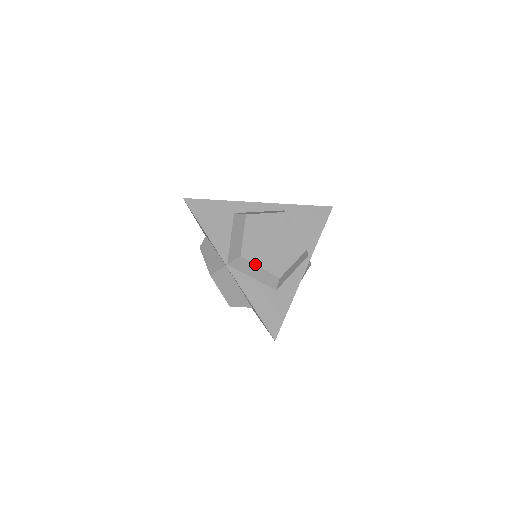
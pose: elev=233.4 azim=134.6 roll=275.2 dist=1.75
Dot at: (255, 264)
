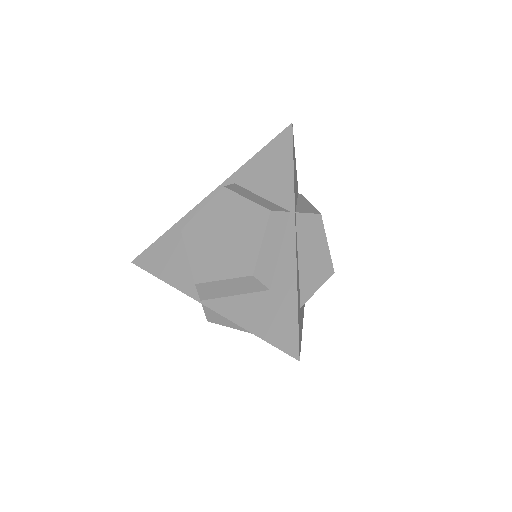
Dot at: (215, 281)
